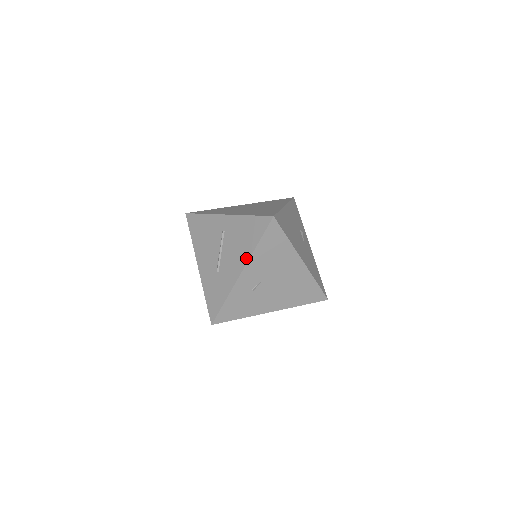
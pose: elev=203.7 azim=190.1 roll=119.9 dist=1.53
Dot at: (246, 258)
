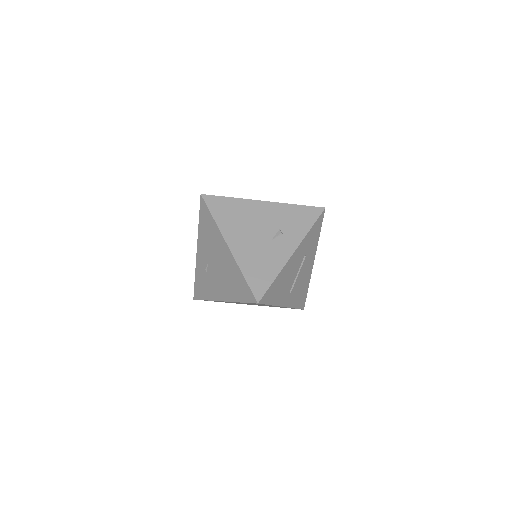
Dot at: occluded
